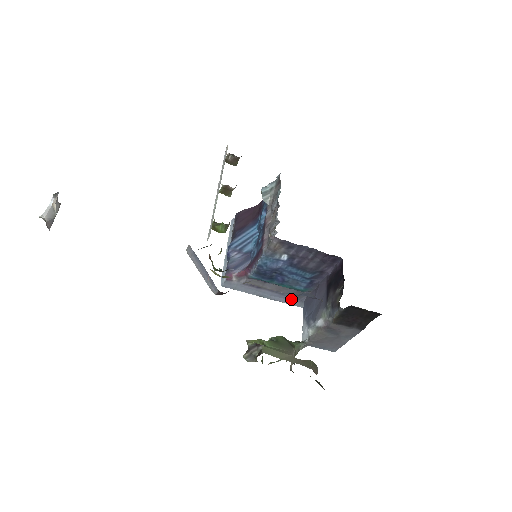
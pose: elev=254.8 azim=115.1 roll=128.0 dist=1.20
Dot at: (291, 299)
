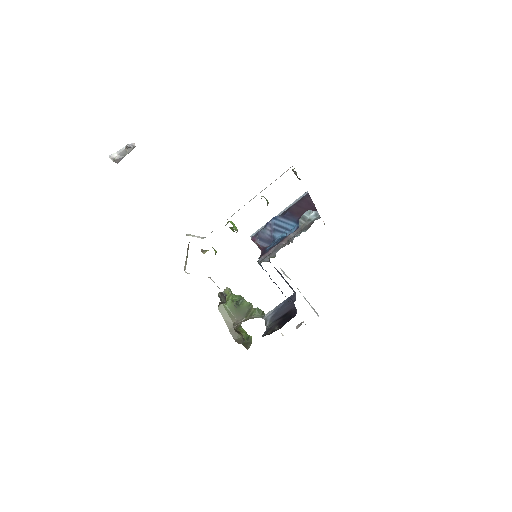
Dot at: occluded
